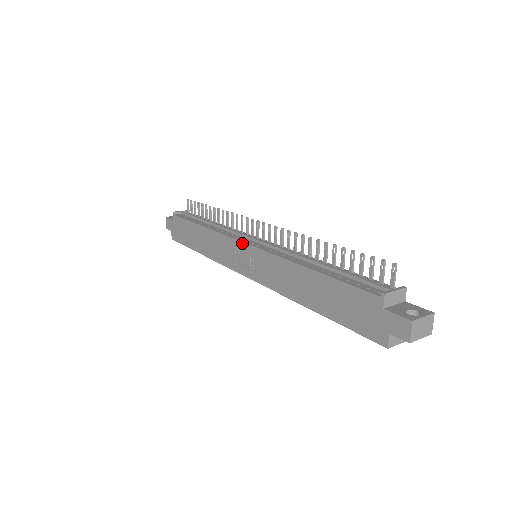
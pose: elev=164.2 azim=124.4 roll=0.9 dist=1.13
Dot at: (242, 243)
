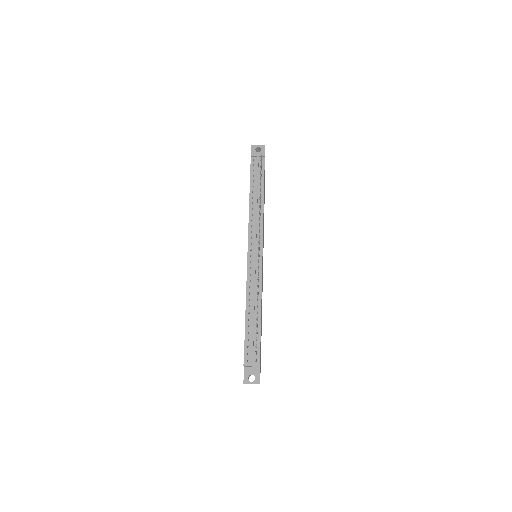
Dot at: occluded
